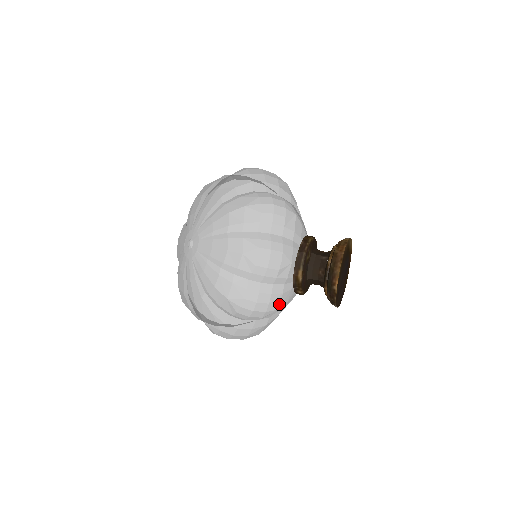
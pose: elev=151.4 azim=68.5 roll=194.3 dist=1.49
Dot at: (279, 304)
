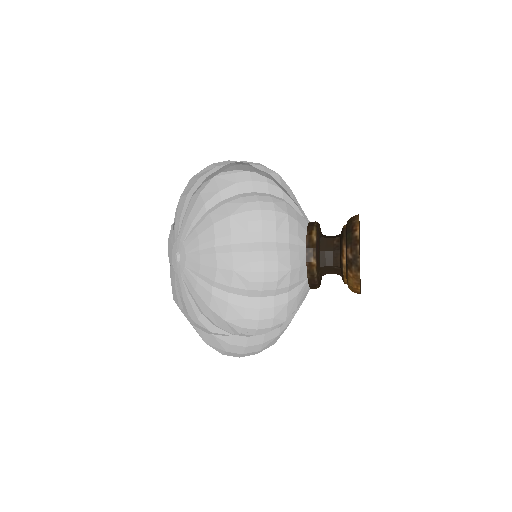
Dot at: (275, 341)
